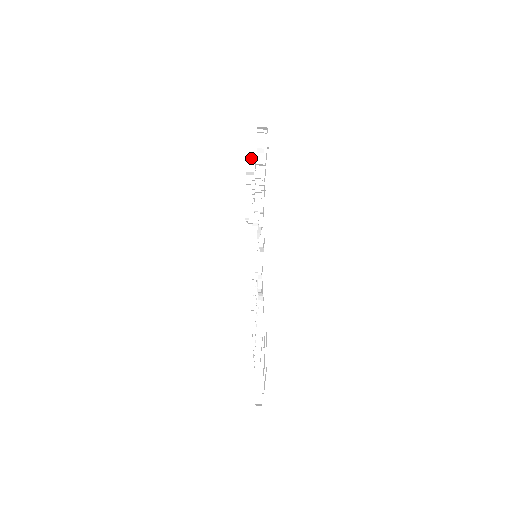
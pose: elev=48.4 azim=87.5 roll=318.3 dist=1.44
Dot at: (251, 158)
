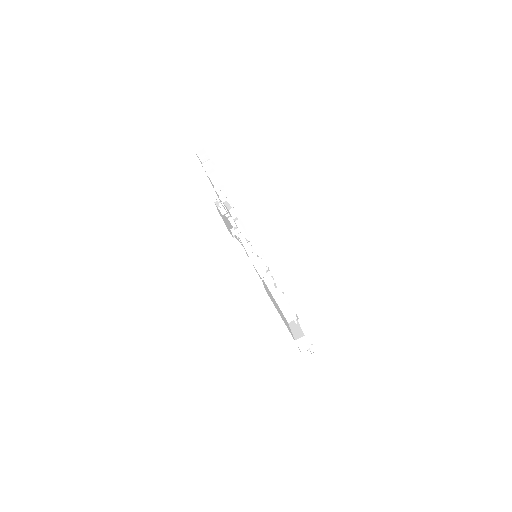
Dot at: occluded
